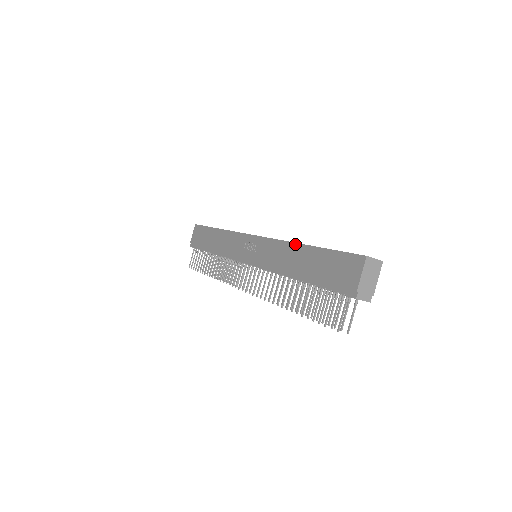
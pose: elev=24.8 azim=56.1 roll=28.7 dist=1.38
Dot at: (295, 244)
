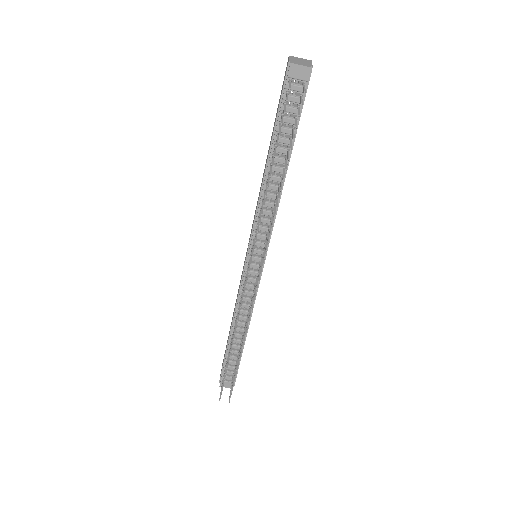
Dot at: occluded
